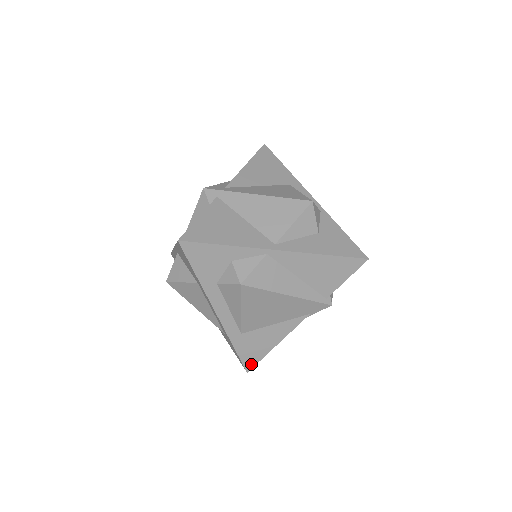
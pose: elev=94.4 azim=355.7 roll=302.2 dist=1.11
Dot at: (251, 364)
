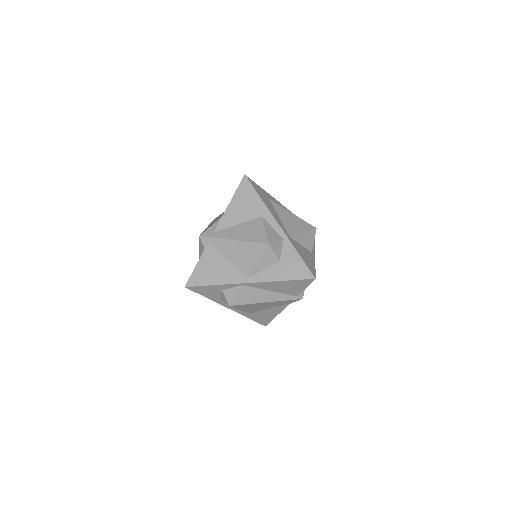
Dot at: (266, 323)
